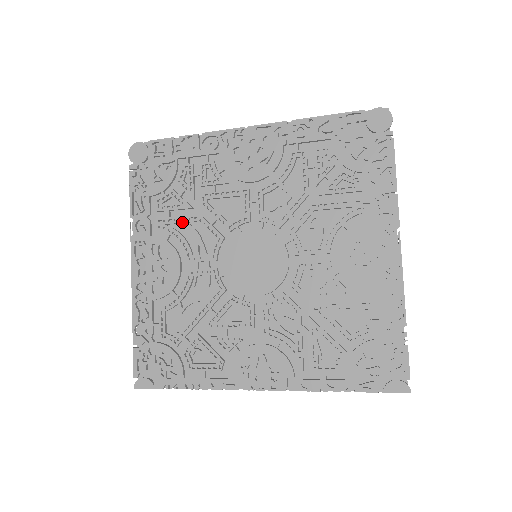
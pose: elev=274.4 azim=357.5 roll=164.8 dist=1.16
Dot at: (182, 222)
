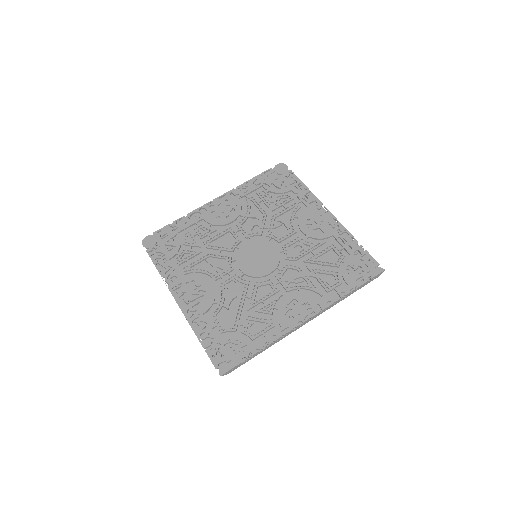
Dot at: (199, 261)
